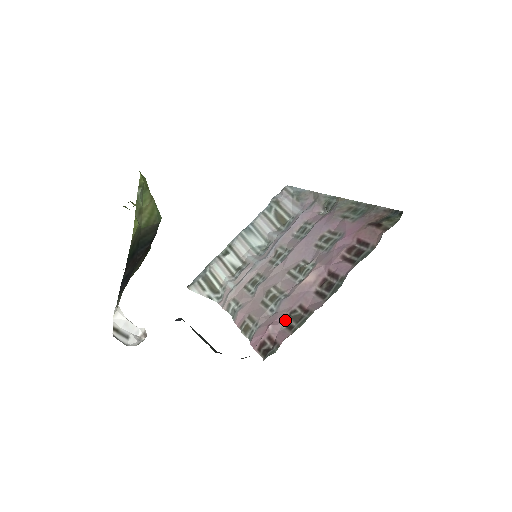
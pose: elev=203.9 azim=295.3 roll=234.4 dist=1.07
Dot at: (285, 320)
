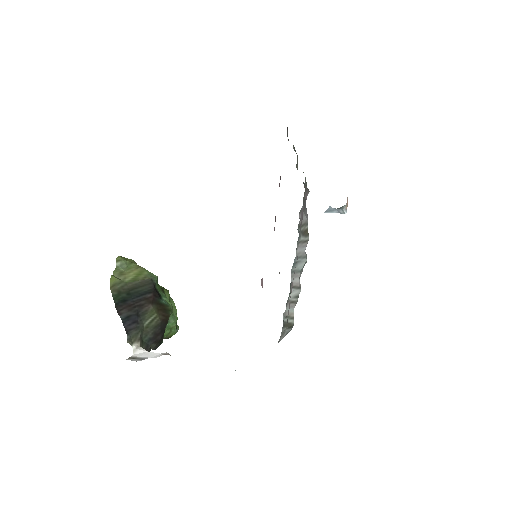
Dot at: occluded
